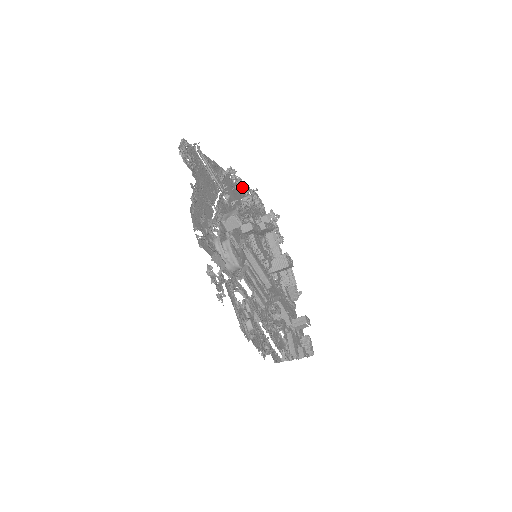
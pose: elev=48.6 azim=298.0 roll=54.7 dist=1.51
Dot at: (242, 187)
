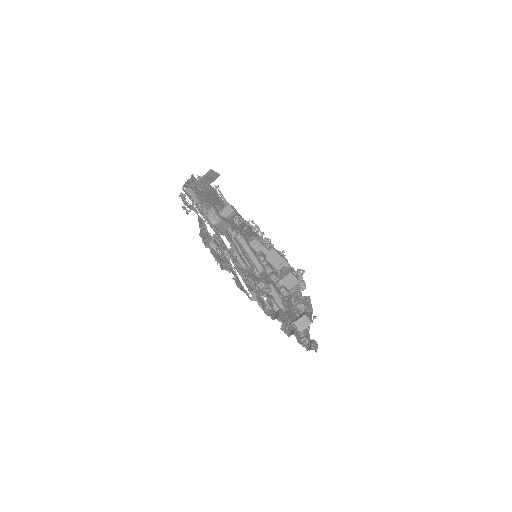
Dot at: occluded
